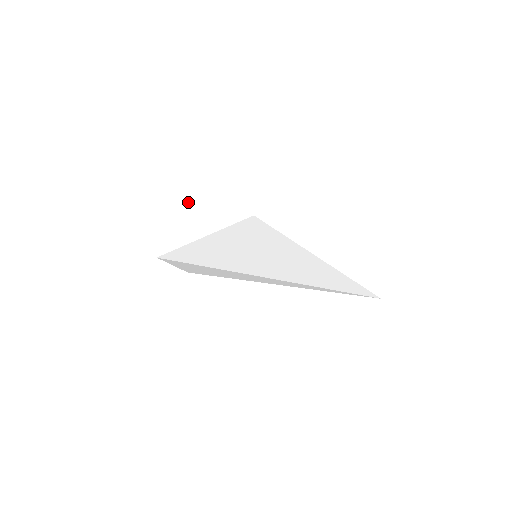
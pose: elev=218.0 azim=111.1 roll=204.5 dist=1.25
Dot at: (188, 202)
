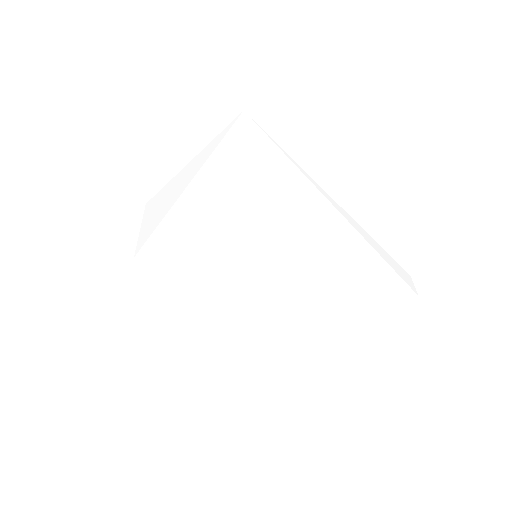
Dot at: (166, 184)
